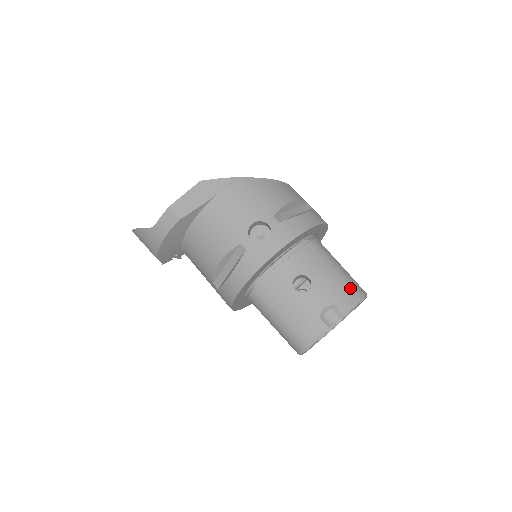
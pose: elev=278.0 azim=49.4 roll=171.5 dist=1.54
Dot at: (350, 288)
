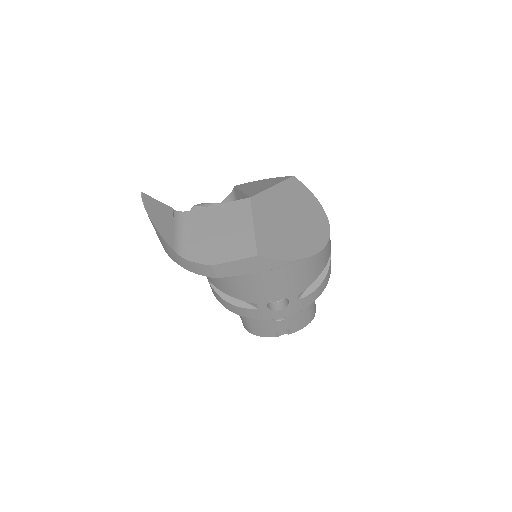
Dot at: (309, 318)
